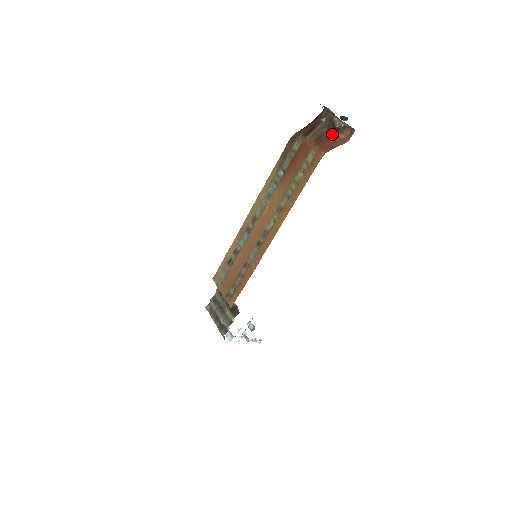
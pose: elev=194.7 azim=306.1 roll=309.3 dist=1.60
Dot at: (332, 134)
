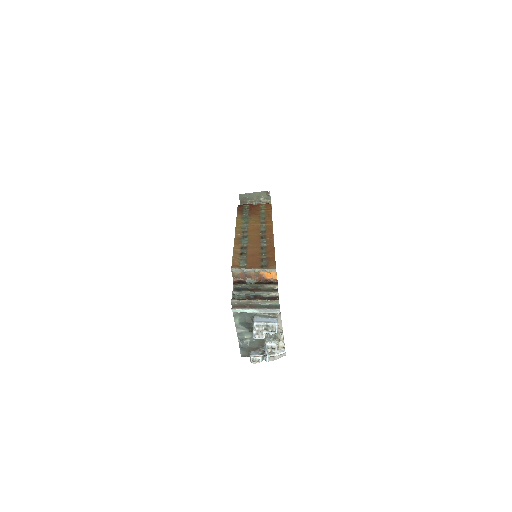
Dot at: occluded
